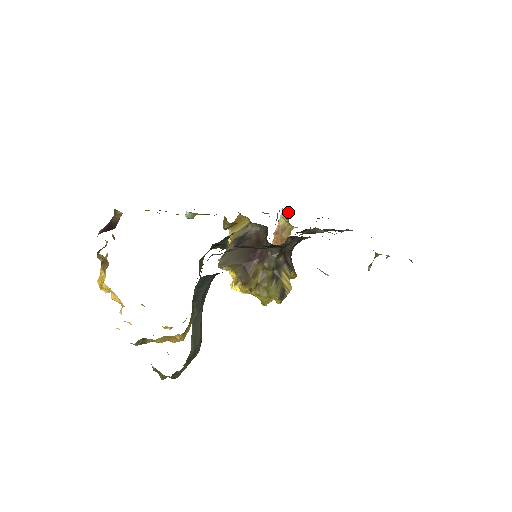
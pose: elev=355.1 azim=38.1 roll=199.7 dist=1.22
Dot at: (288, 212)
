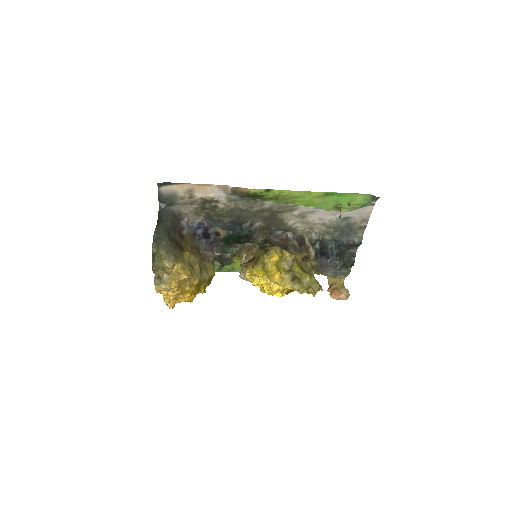
Dot at: occluded
